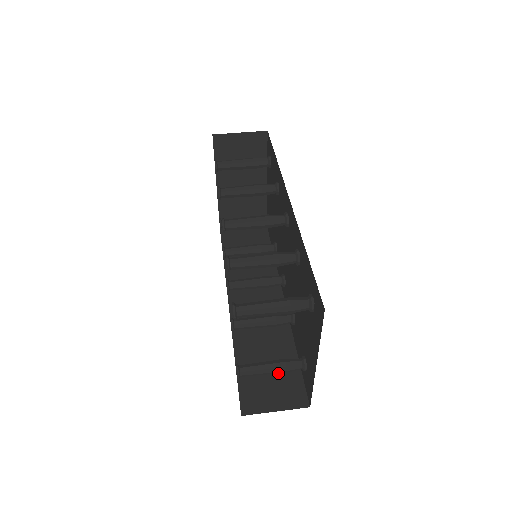
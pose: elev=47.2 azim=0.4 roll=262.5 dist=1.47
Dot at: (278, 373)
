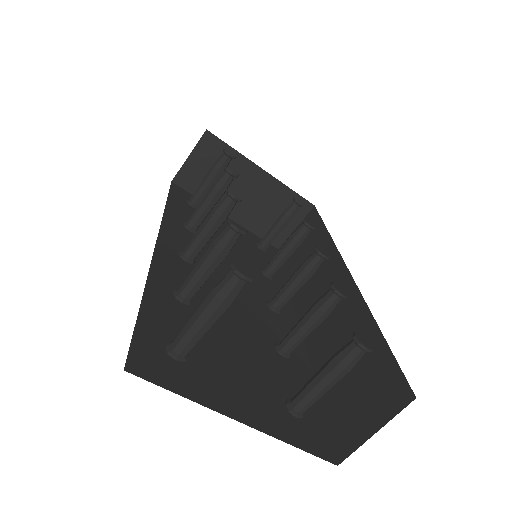
Dot at: (364, 373)
